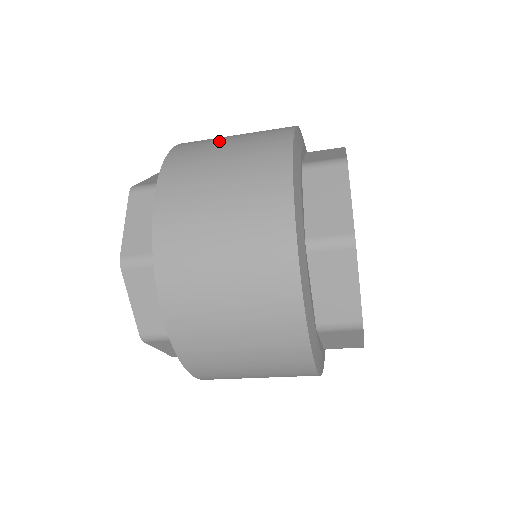
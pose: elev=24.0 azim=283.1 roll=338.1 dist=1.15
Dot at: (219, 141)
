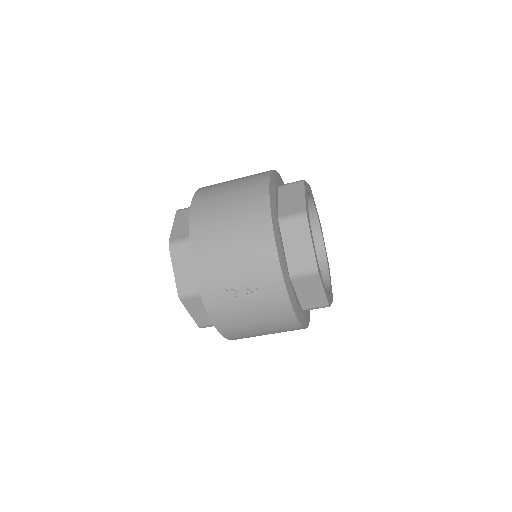
Dot at: occluded
